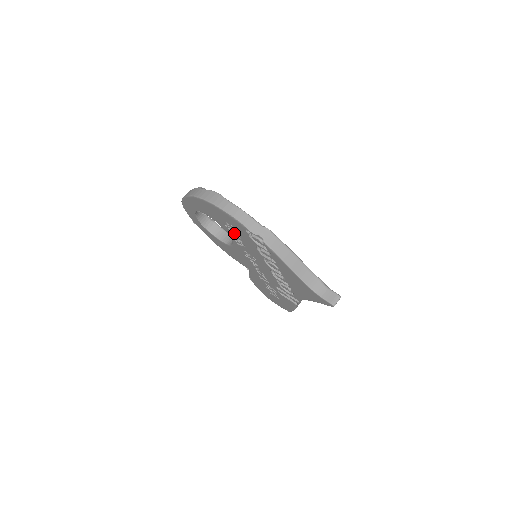
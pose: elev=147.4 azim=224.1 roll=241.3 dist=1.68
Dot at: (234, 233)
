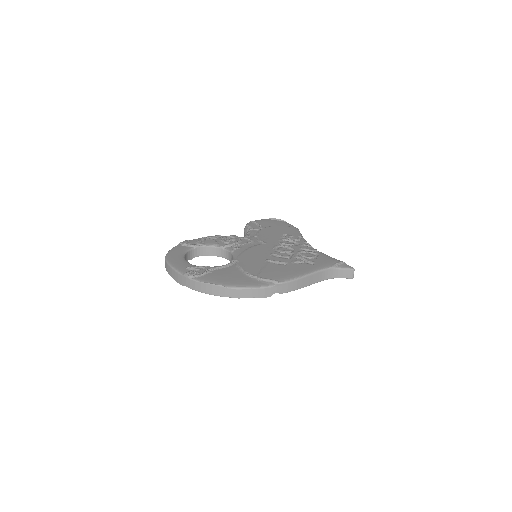
Dot at: occluded
